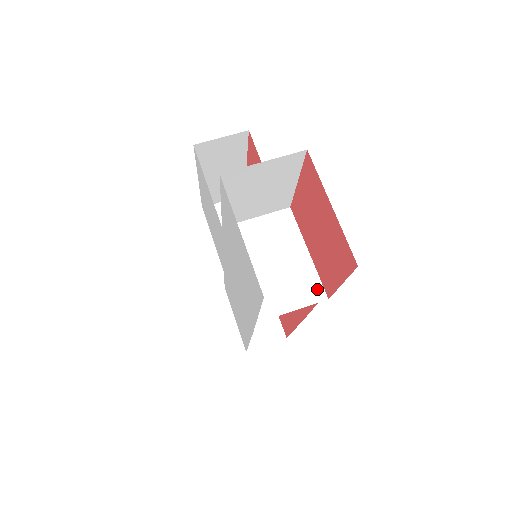
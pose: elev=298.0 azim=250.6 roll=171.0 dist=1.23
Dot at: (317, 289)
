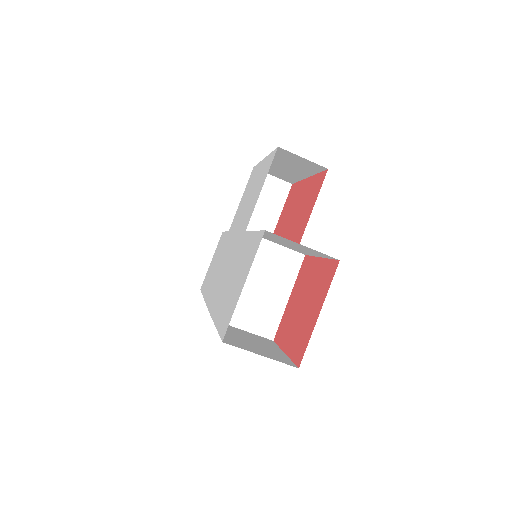
Dot at: (272, 328)
